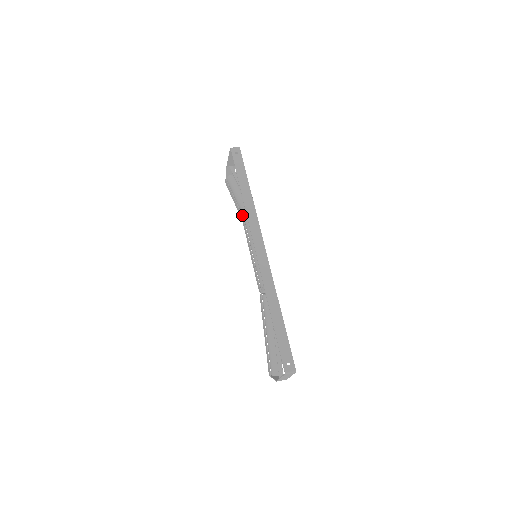
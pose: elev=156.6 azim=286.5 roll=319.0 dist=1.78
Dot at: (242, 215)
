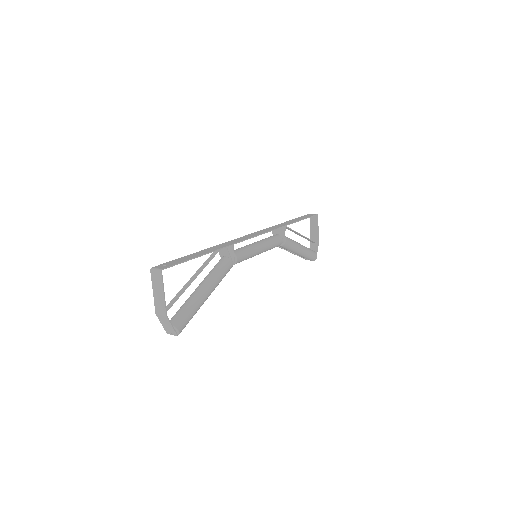
Dot at: occluded
